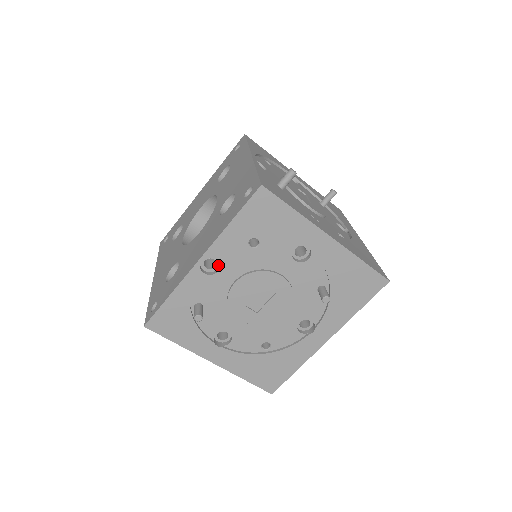
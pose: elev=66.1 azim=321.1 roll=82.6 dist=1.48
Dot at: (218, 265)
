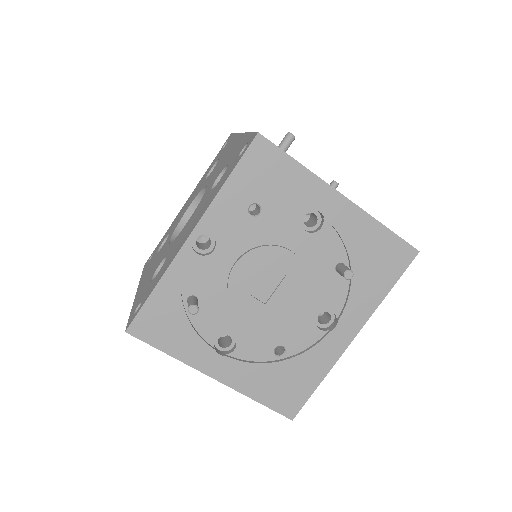
Dot at: (213, 244)
